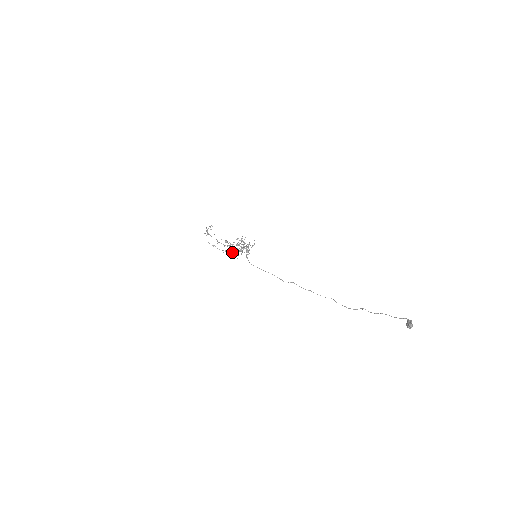
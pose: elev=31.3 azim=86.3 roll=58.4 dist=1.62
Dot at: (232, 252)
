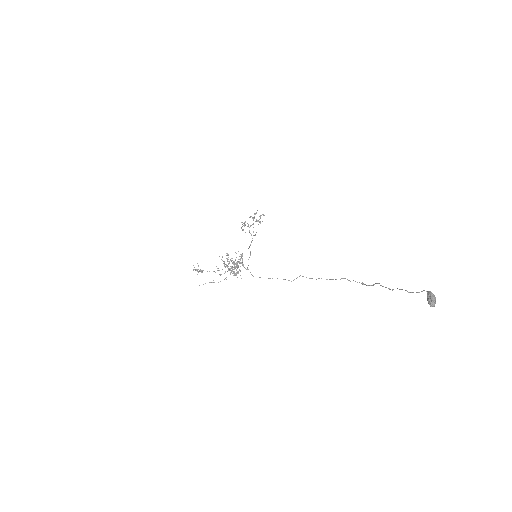
Dot at: occluded
